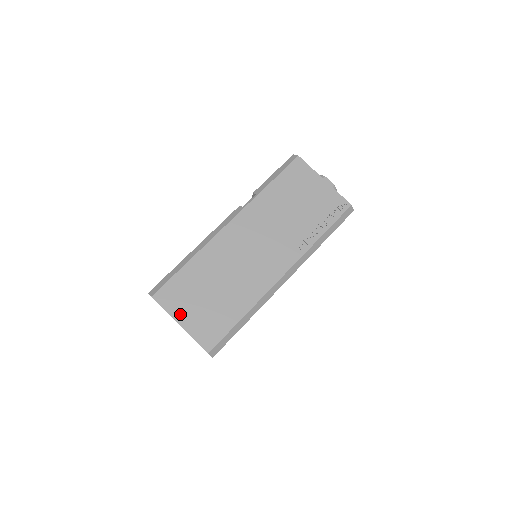
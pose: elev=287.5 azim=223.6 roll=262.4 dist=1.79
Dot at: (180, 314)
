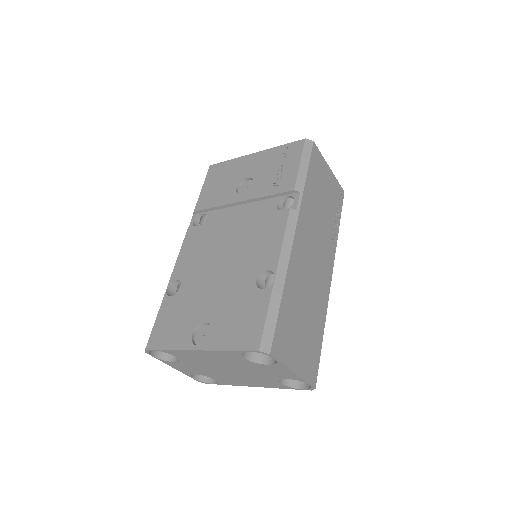
Dot at: (292, 360)
